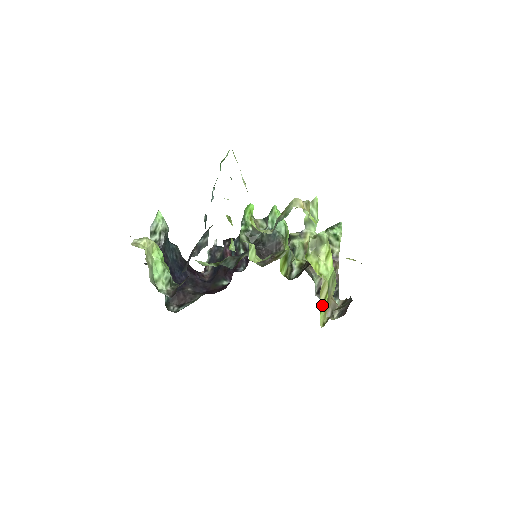
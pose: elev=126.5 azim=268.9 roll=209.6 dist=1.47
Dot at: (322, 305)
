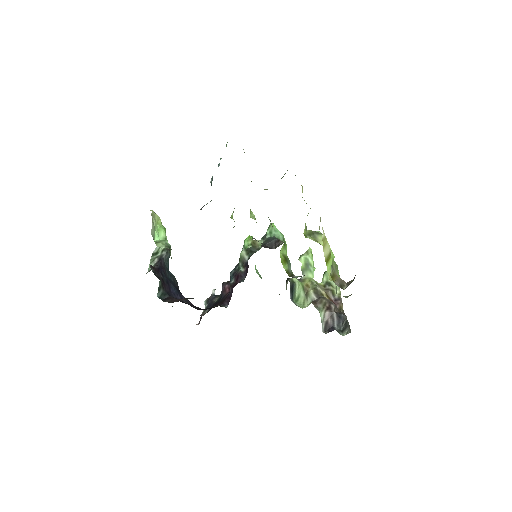
Dot at: (327, 259)
